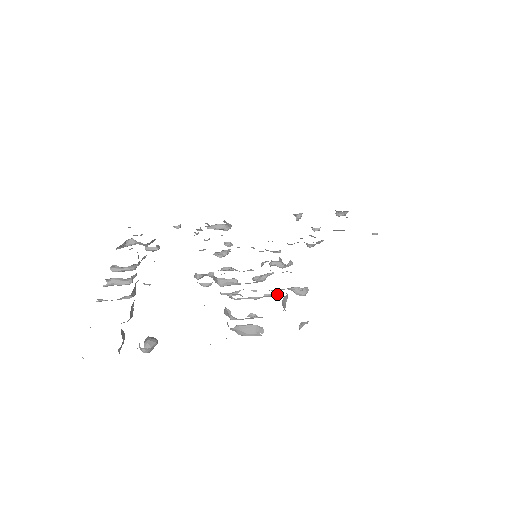
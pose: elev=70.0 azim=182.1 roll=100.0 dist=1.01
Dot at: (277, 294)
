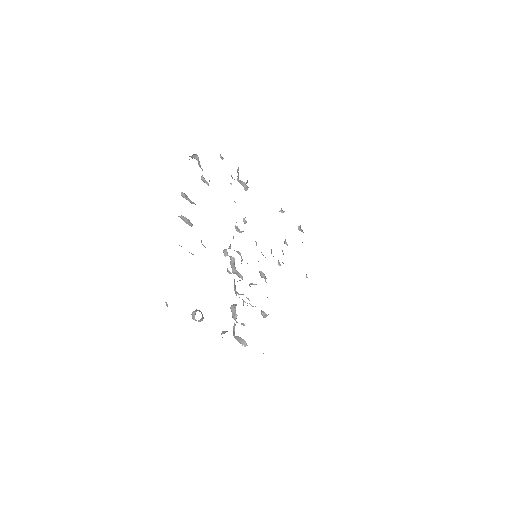
Dot at: occluded
